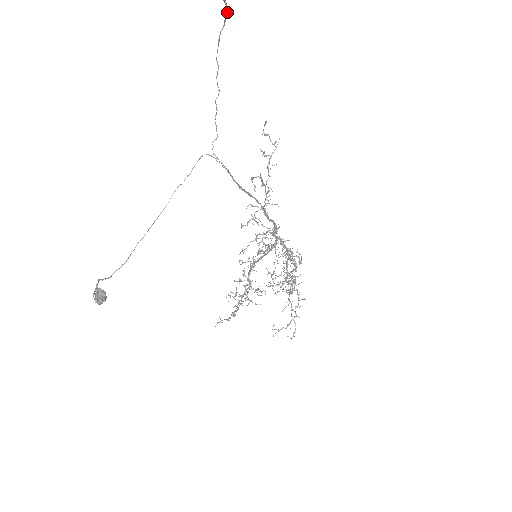
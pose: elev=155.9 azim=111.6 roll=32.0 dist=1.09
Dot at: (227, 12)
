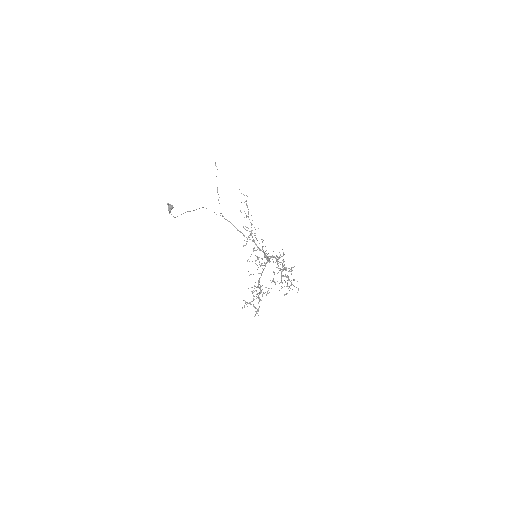
Dot at: occluded
